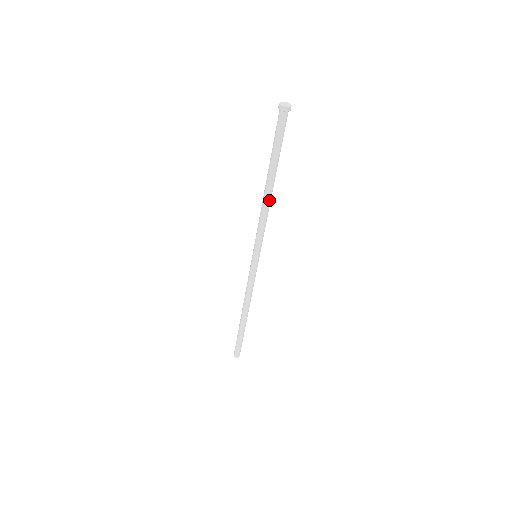
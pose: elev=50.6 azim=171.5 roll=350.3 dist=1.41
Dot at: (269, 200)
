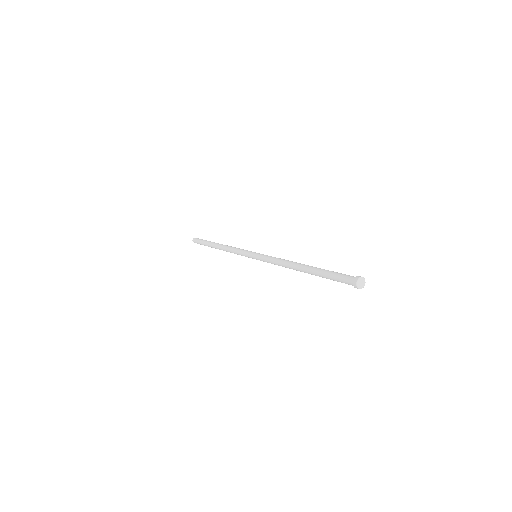
Dot at: occluded
